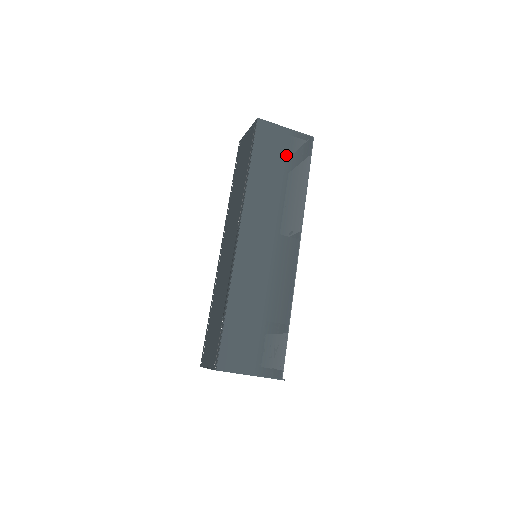
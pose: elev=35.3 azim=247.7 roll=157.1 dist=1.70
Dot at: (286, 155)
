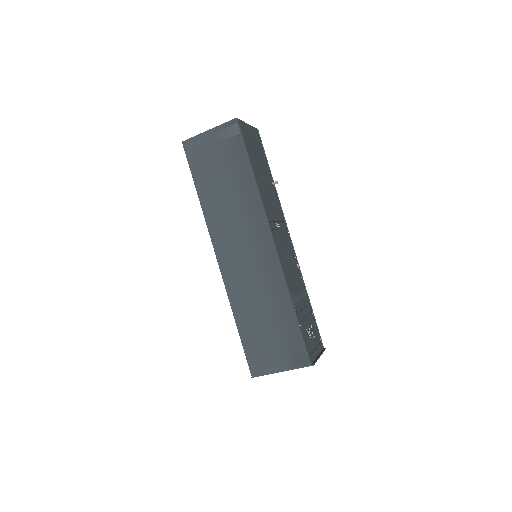
Dot at: (221, 157)
